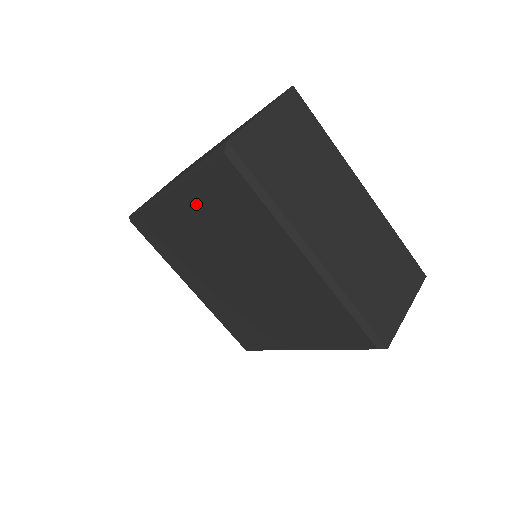
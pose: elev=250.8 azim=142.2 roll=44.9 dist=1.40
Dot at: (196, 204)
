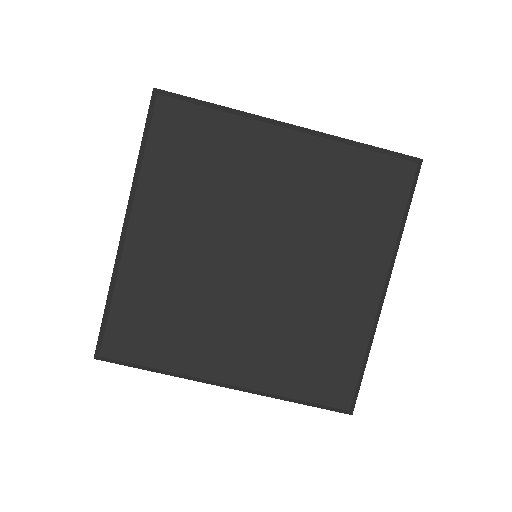
Dot at: (318, 166)
